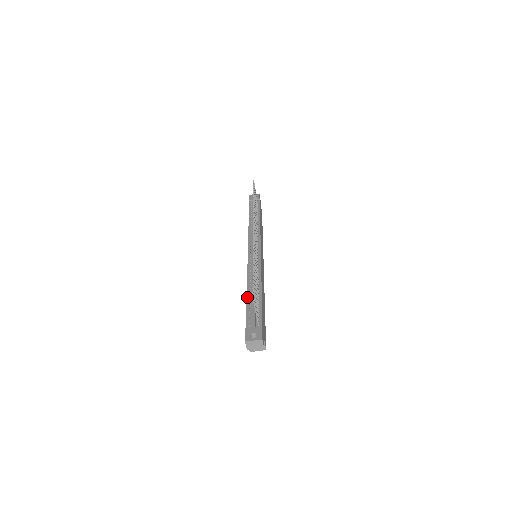
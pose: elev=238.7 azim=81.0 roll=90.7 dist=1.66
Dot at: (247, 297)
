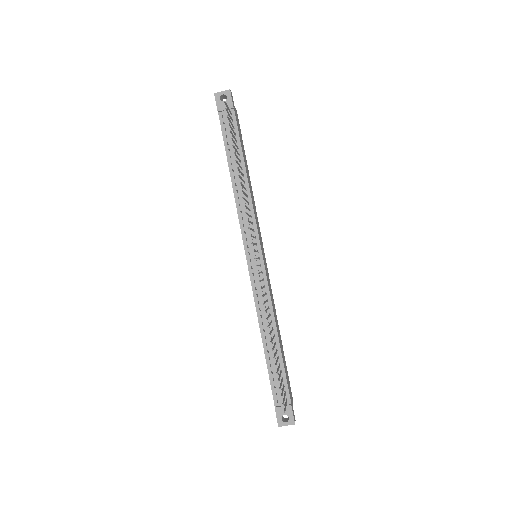
Dot at: (265, 354)
